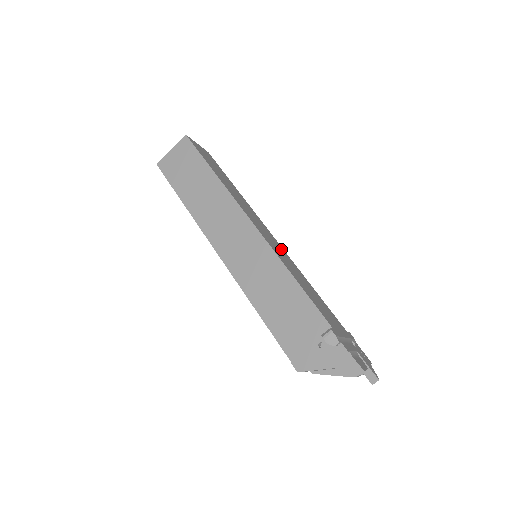
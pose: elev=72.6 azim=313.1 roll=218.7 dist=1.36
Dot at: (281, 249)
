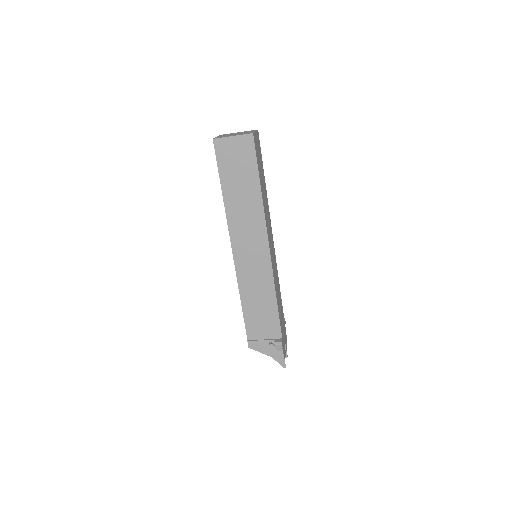
Dot at: occluded
